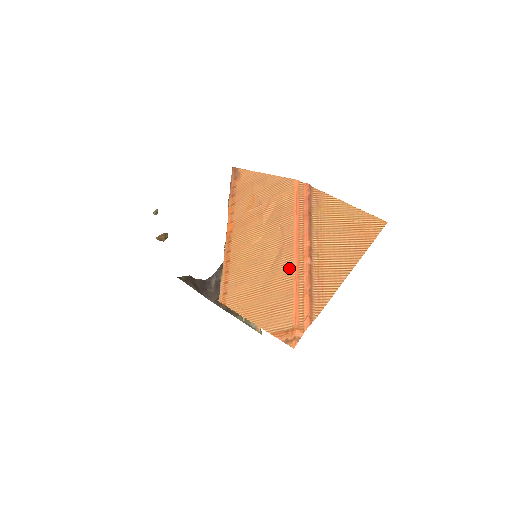
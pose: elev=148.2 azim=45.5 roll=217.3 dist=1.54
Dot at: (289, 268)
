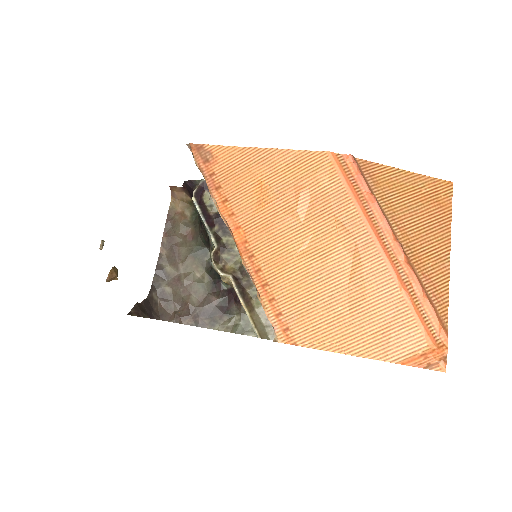
Dot at: (384, 275)
